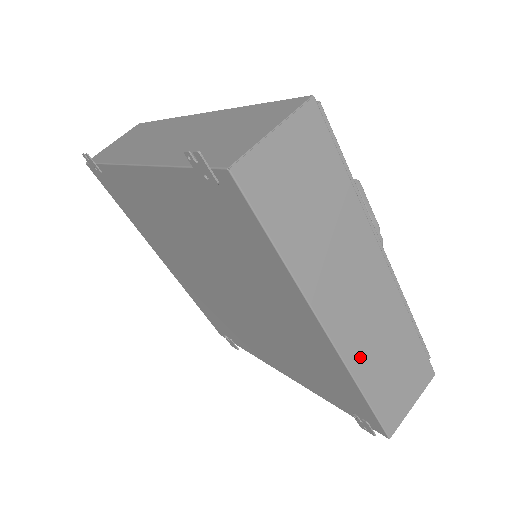
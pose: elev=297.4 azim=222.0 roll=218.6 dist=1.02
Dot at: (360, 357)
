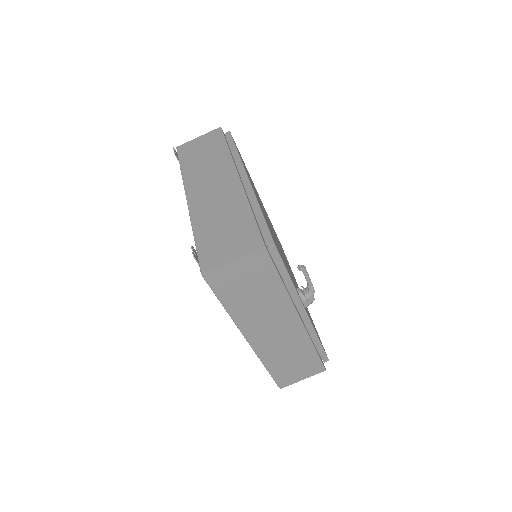
Dot at: (268, 354)
